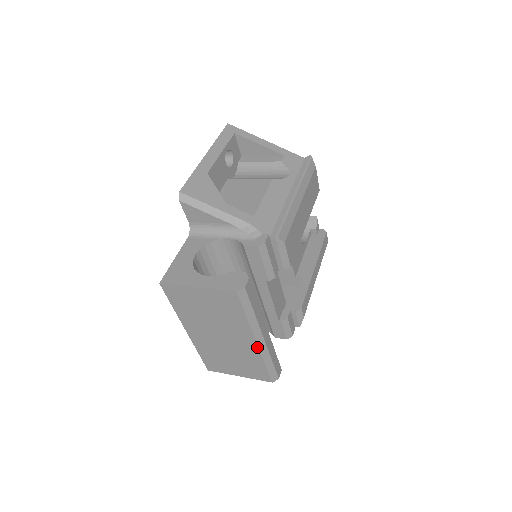
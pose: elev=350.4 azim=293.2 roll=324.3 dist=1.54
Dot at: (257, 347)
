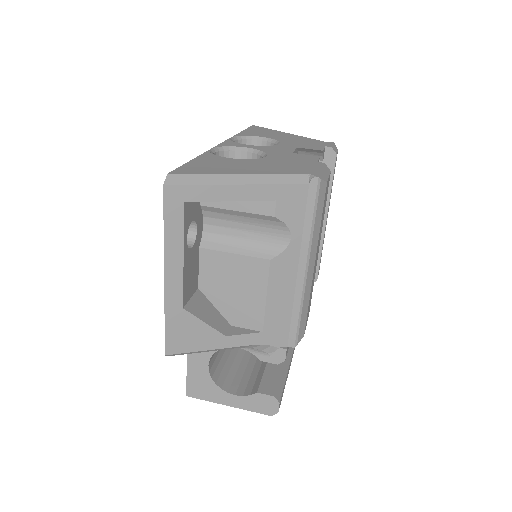
Dot at: occluded
